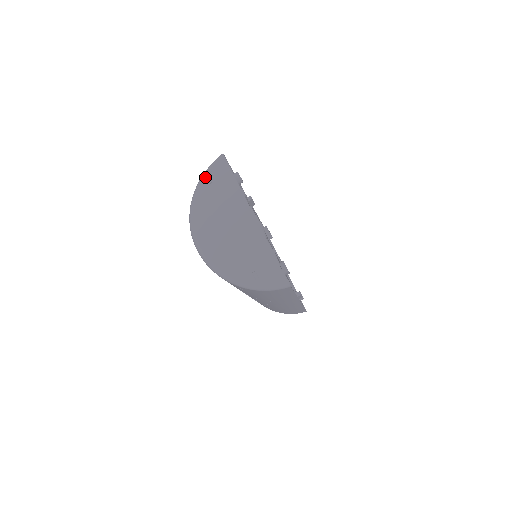
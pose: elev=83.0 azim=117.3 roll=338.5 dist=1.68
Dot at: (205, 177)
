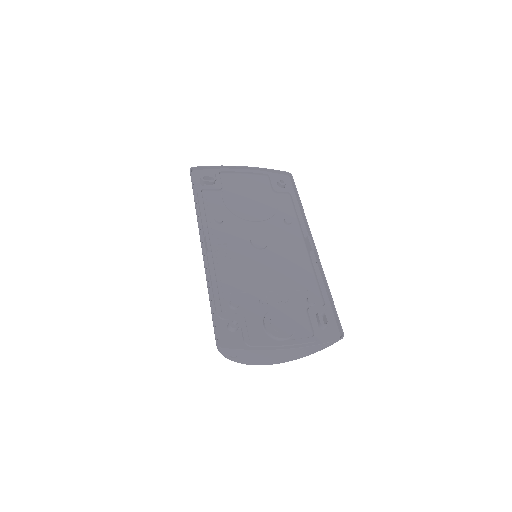
Dot at: (227, 357)
